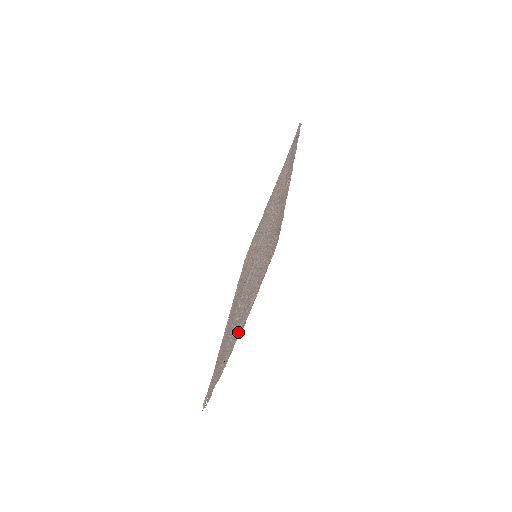
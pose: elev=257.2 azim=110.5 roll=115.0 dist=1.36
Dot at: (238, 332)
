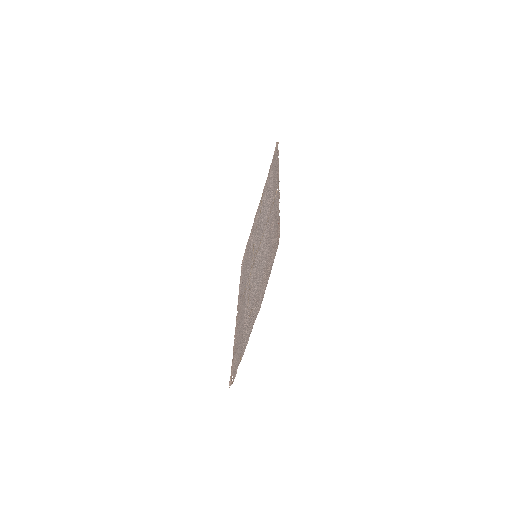
Dot at: (254, 315)
